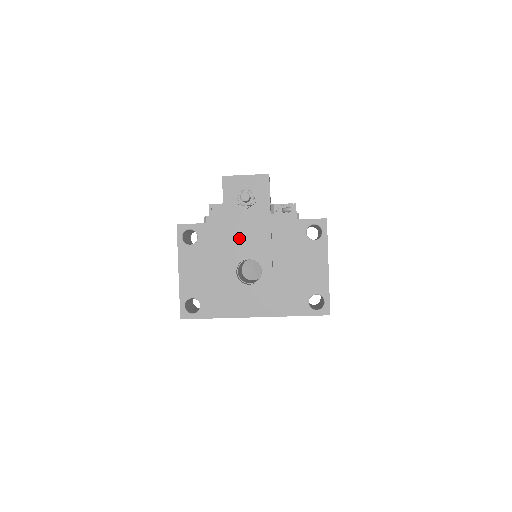
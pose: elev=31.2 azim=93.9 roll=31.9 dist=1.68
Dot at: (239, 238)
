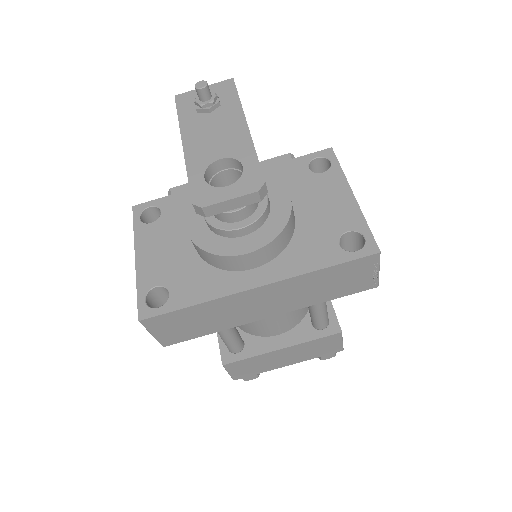
Dot at: (203, 142)
